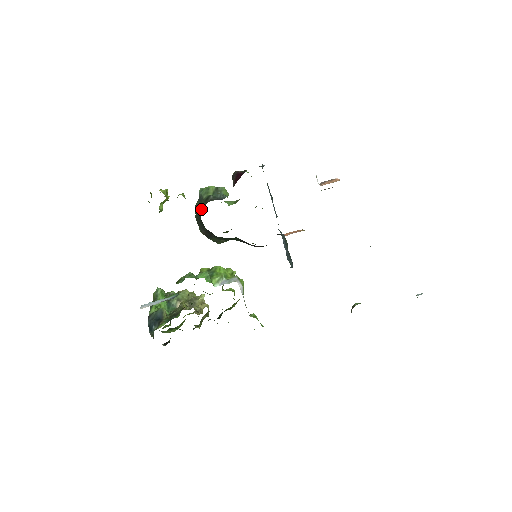
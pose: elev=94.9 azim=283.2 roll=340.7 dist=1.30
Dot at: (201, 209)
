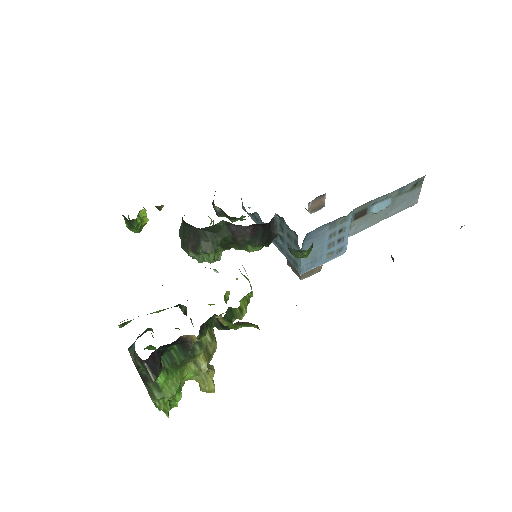
Dot at: occluded
